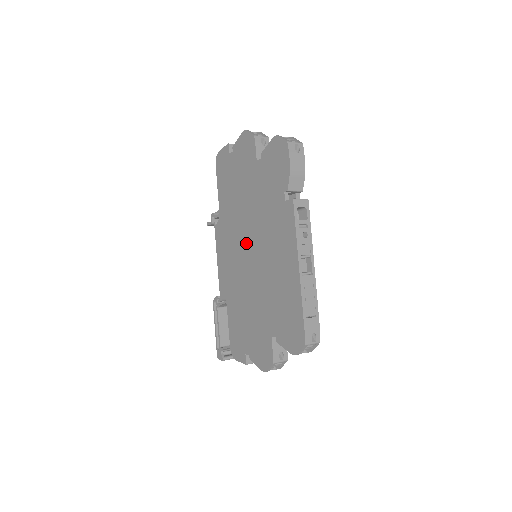
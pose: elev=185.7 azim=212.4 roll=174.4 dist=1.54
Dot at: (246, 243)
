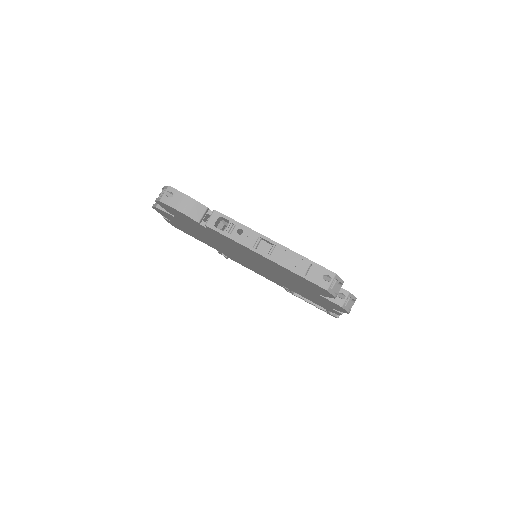
Dot at: occluded
